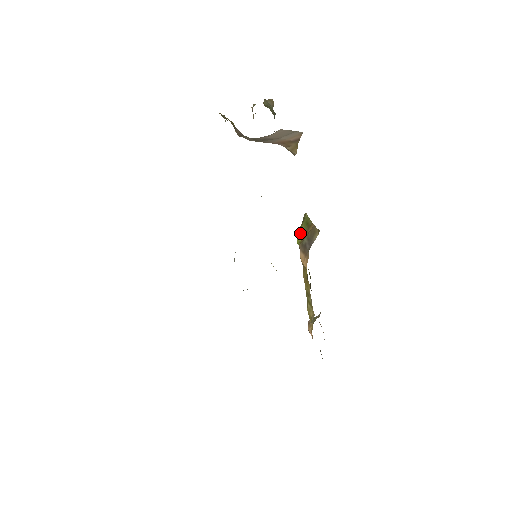
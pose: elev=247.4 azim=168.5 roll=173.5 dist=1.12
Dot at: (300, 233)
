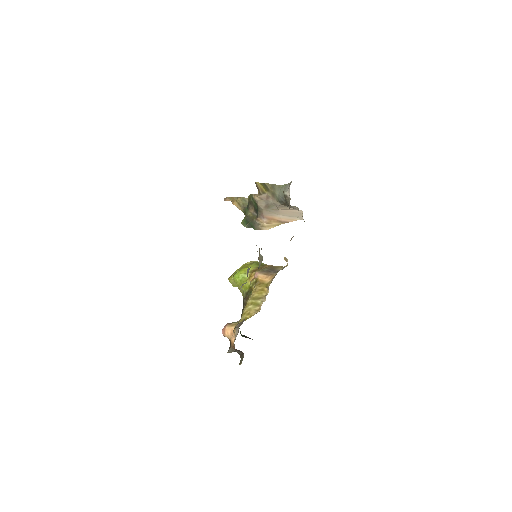
Dot at: occluded
